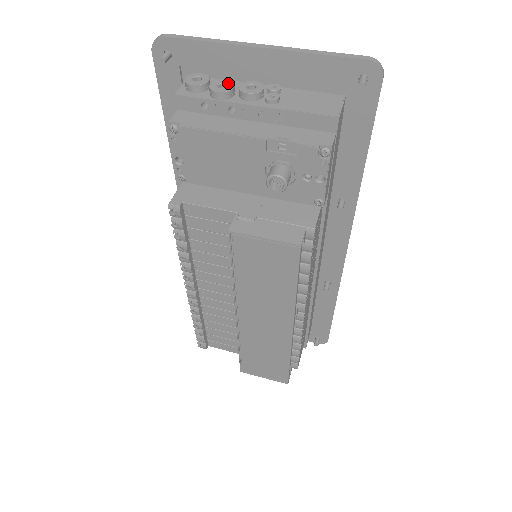
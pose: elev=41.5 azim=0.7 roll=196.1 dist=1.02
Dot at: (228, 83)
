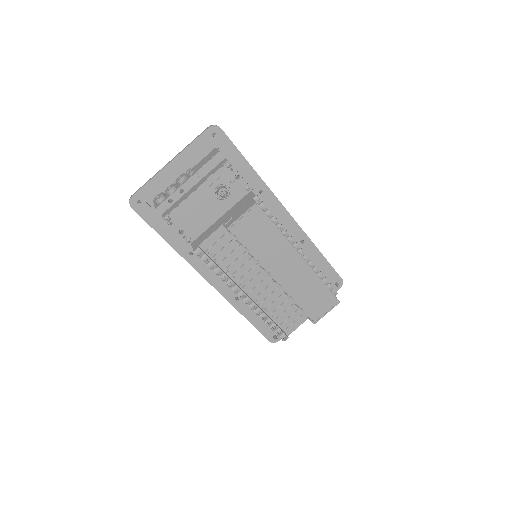
Dot at: (171, 186)
